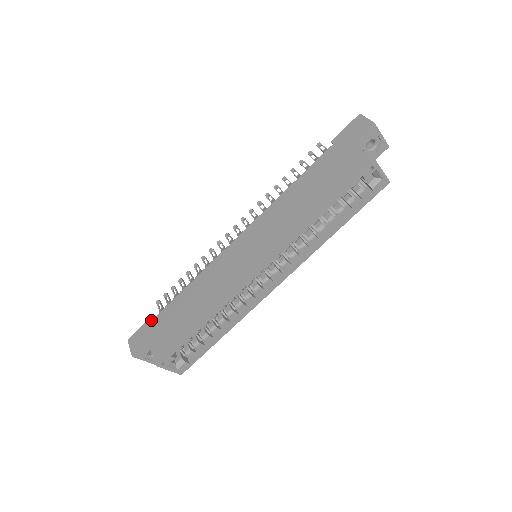
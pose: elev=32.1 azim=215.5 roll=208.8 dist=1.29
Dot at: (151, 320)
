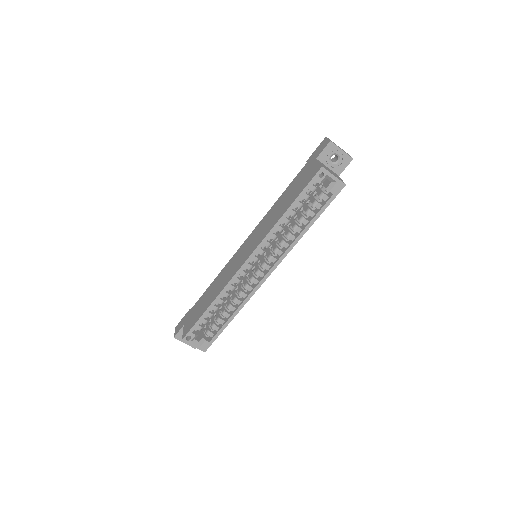
Dot at: (189, 311)
